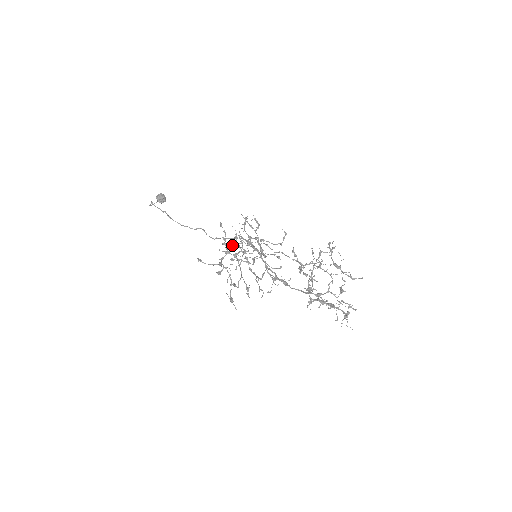
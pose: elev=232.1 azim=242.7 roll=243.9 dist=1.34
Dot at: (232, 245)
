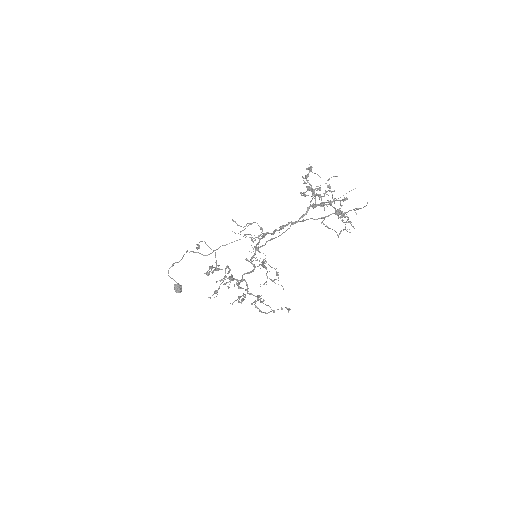
Dot at: occluded
